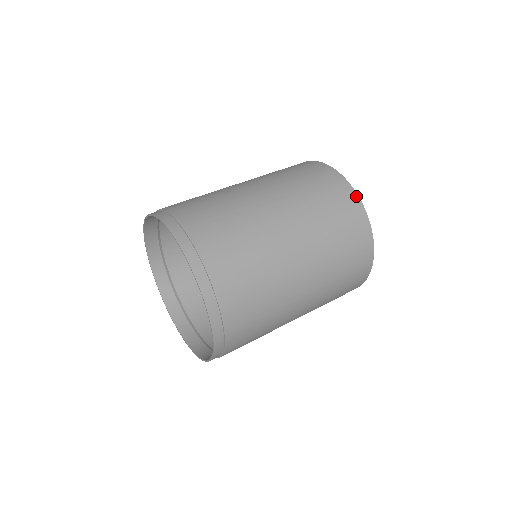
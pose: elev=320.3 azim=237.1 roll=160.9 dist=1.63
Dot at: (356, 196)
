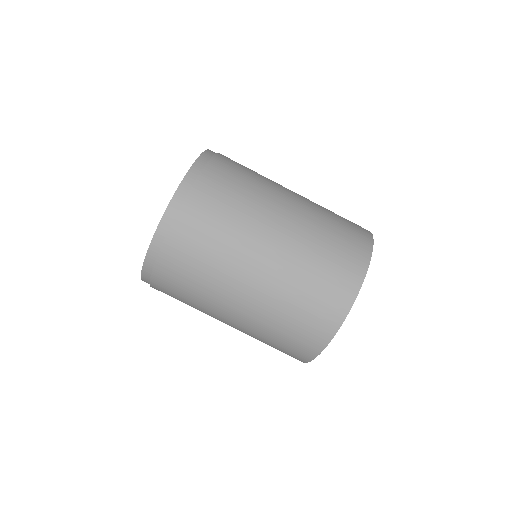
Dot at: (350, 304)
